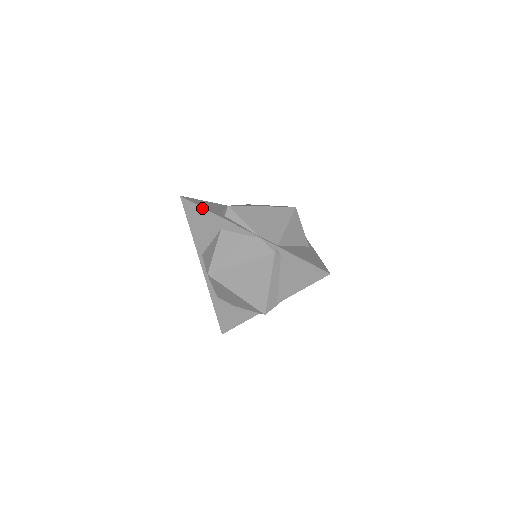
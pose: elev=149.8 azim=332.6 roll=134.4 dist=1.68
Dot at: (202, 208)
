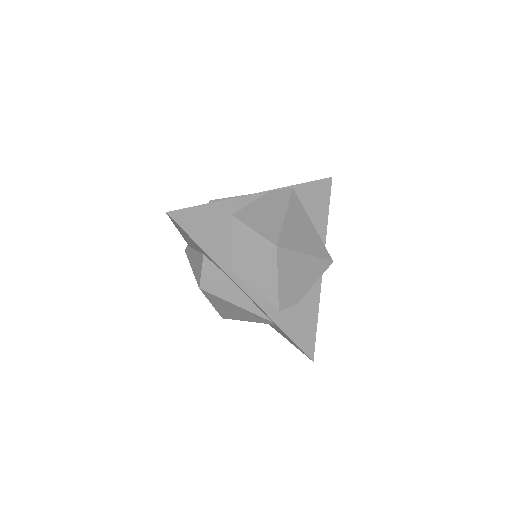
Dot at: (199, 206)
